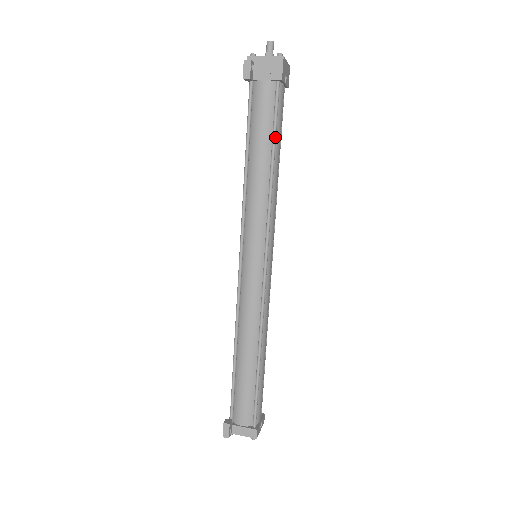
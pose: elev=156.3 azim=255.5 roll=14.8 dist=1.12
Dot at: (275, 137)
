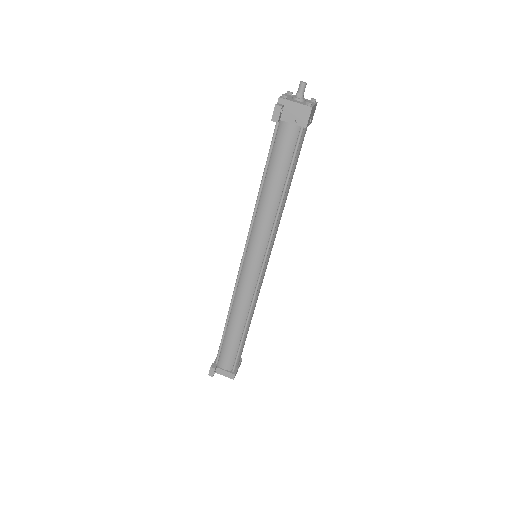
Dot at: (290, 173)
